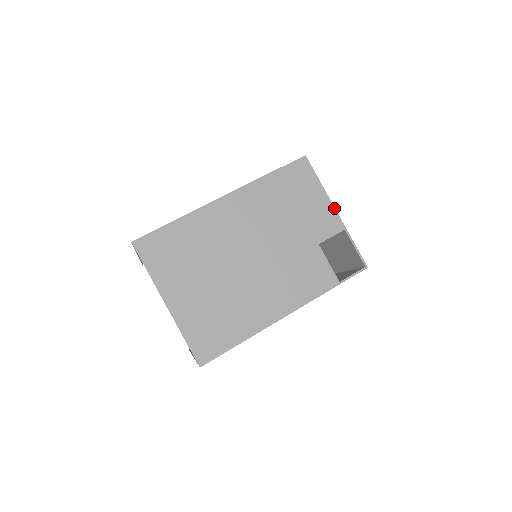
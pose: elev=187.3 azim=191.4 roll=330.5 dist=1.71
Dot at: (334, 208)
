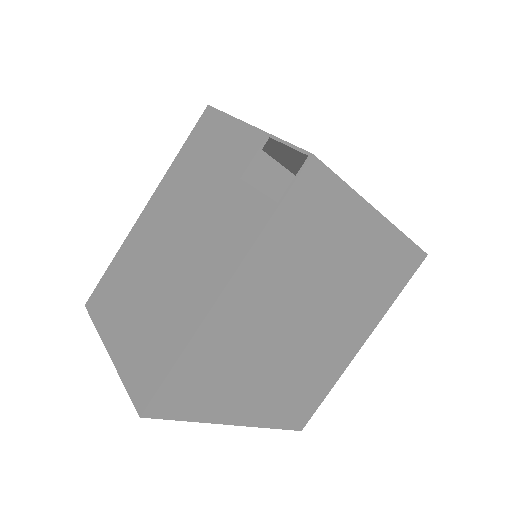
Dot at: (248, 125)
